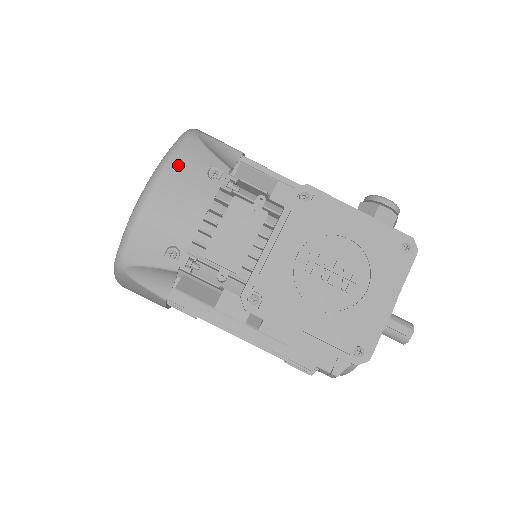
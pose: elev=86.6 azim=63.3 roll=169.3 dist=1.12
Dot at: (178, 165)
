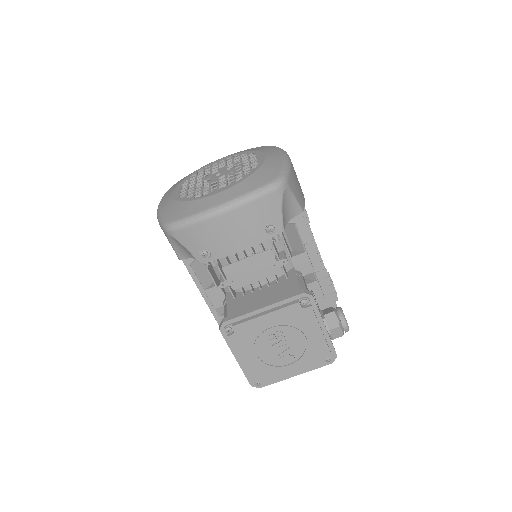
Dot at: (254, 208)
